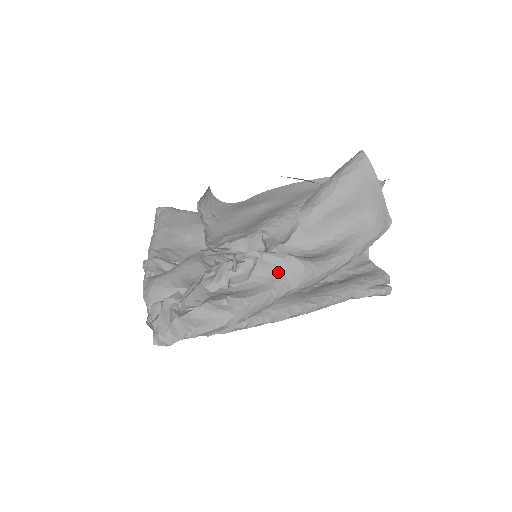
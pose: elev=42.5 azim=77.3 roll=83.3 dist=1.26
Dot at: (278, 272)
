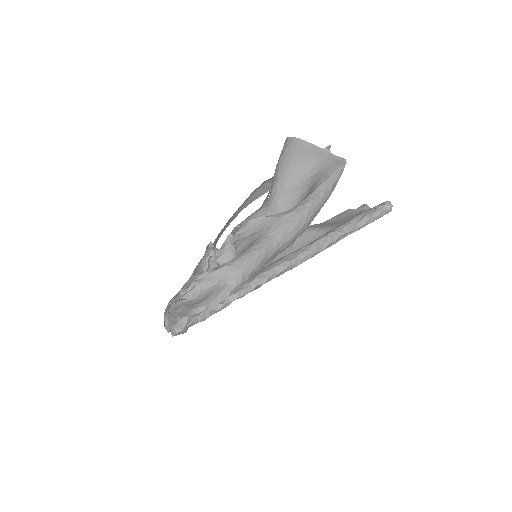
Dot at: (255, 235)
